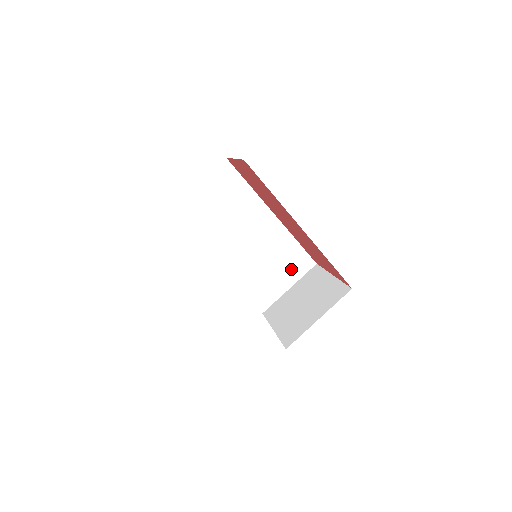
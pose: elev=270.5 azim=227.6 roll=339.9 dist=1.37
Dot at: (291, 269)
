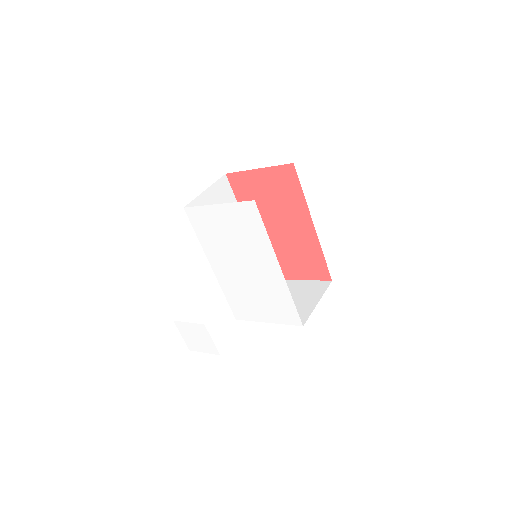
Dot at: occluded
